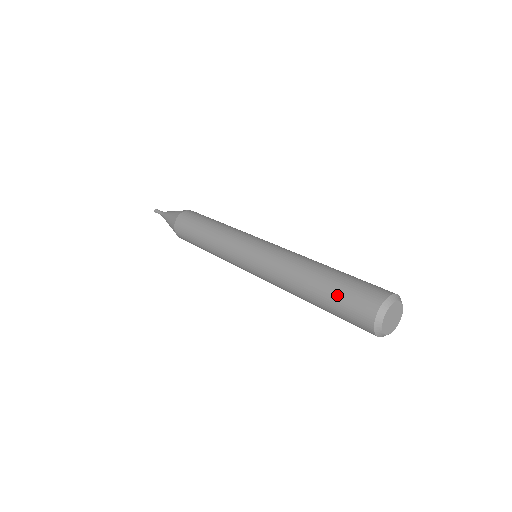
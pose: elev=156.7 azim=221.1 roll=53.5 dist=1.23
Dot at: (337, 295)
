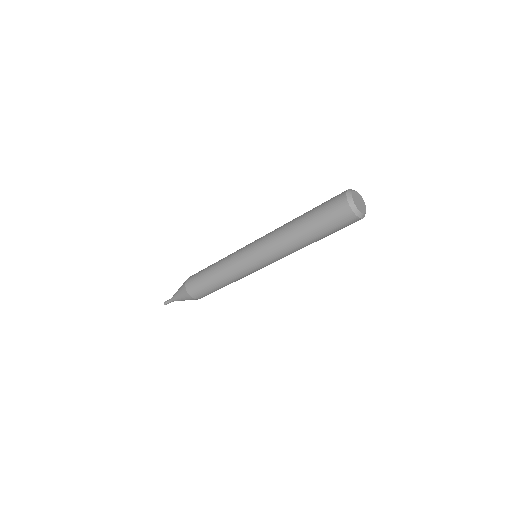
Dot at: (320, 205)
